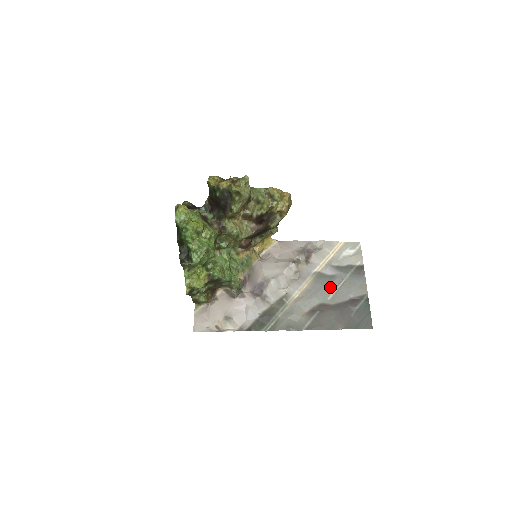
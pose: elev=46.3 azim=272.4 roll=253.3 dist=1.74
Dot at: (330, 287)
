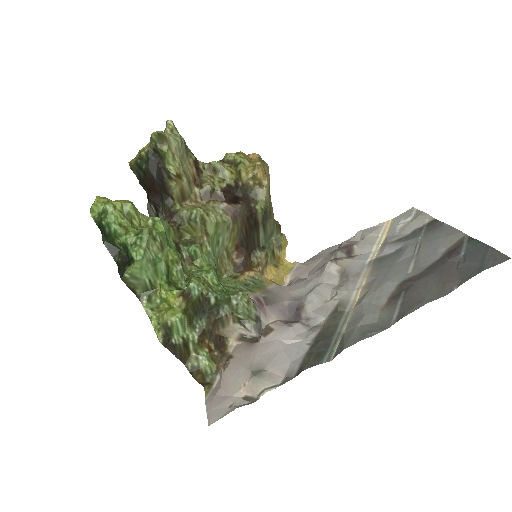
Dot at: (402, 261)
